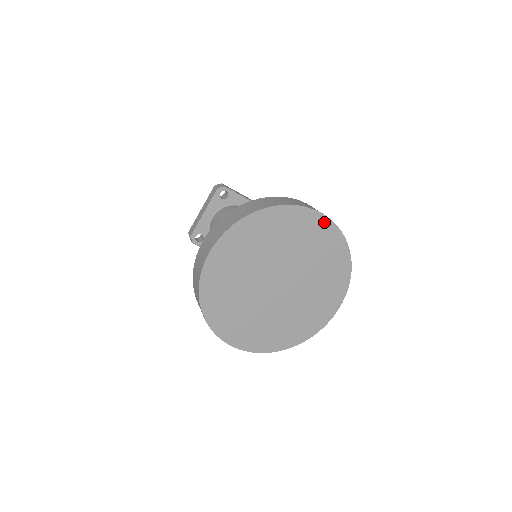
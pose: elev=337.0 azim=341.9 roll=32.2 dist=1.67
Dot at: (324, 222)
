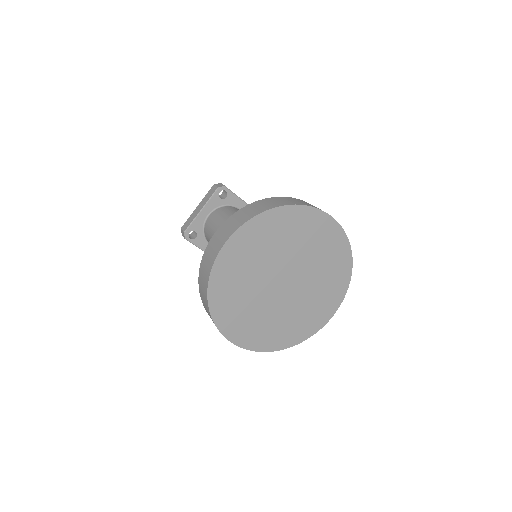
Dot at: (334, 227)
